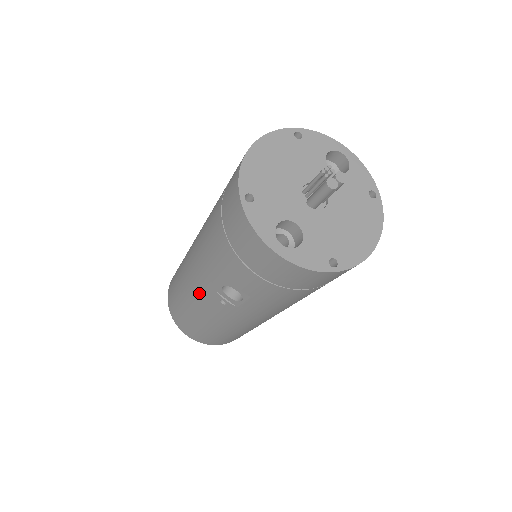
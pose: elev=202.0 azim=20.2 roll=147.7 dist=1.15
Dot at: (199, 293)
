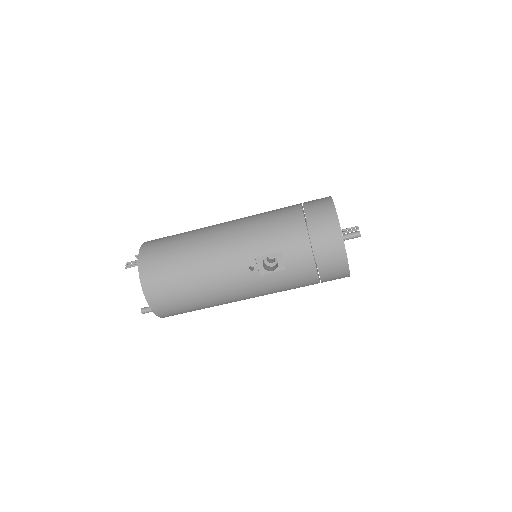
Dot at: (228, 257)
